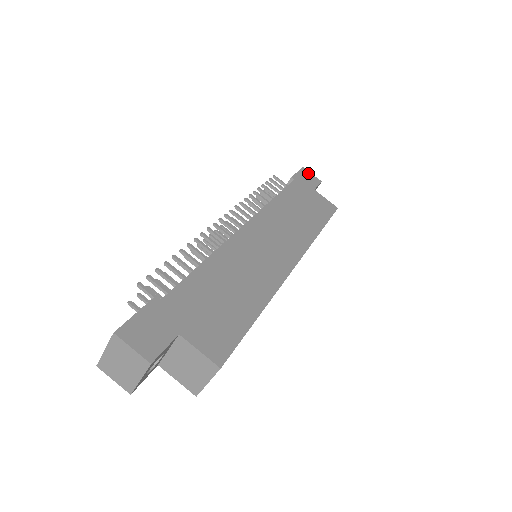
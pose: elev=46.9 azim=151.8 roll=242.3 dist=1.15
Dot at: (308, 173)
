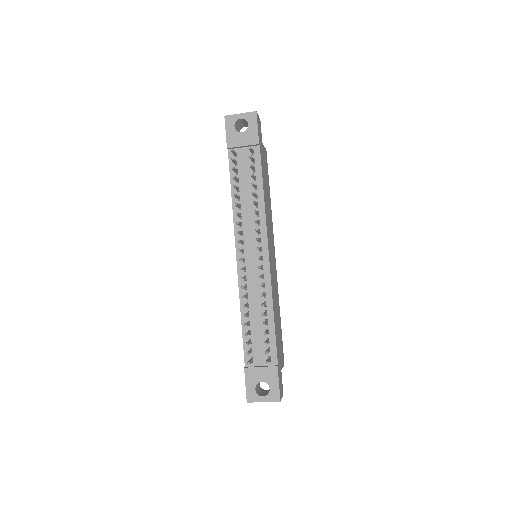
Dot at: (258, 118)
